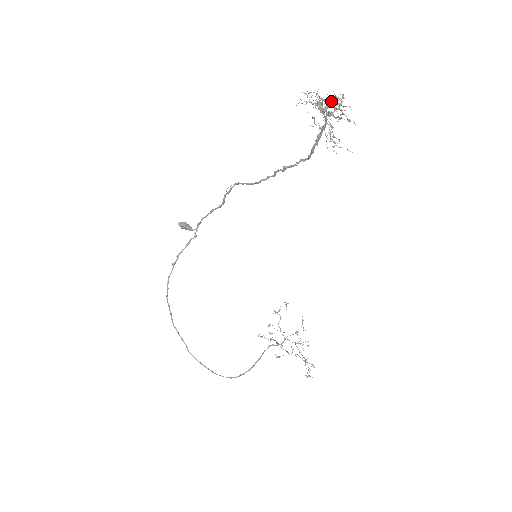
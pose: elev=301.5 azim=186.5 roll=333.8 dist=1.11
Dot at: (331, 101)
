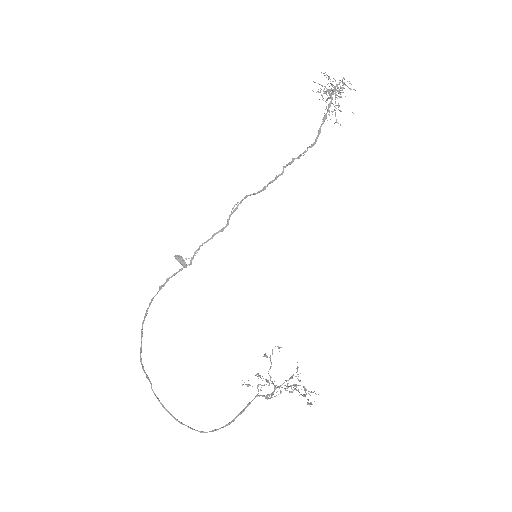
Dot at: occluded
